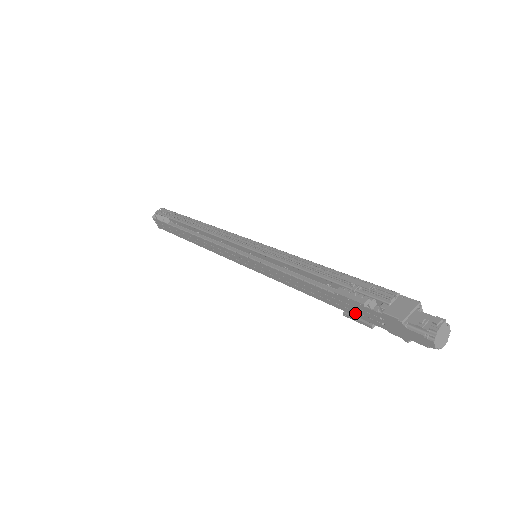
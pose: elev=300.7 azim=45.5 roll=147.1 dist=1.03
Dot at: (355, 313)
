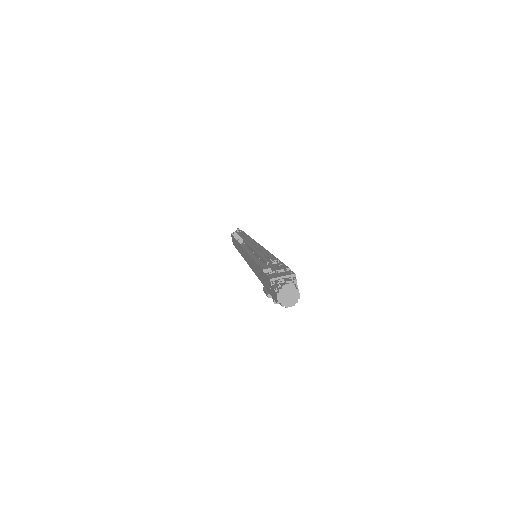
Dot at: (265, 285)
